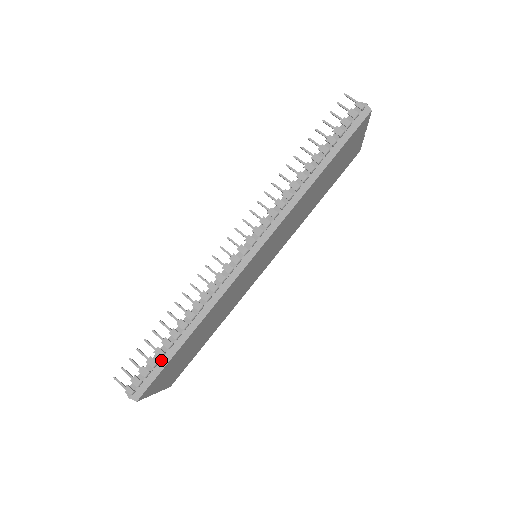
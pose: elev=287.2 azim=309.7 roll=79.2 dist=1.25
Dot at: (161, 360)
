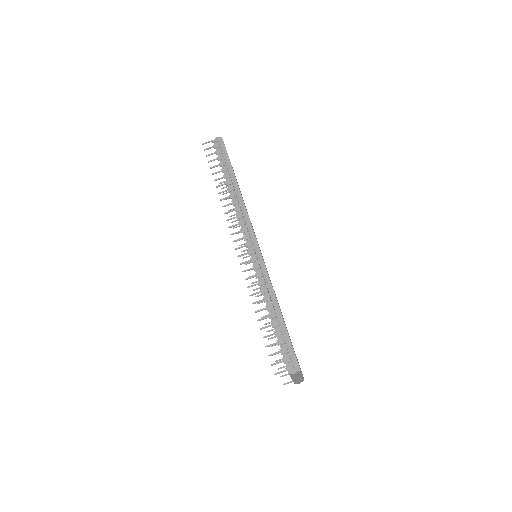
Dot at: (283, 336)
